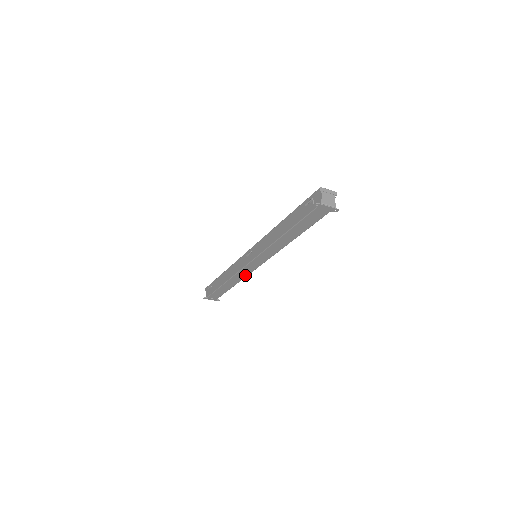
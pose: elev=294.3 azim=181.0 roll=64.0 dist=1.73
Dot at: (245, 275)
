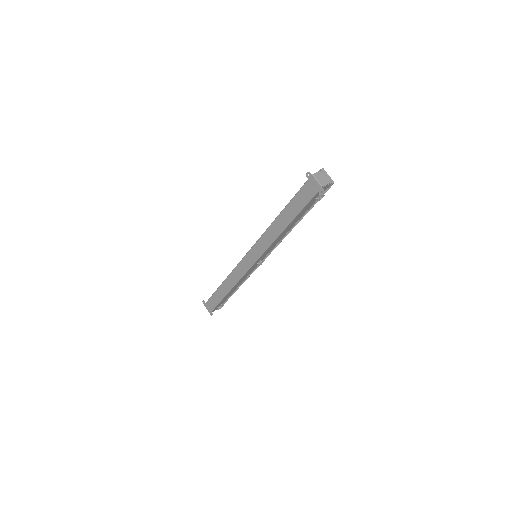
Dot at: (239, 277)
